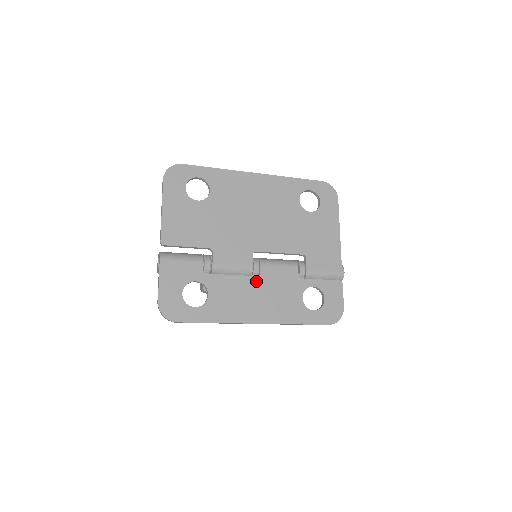
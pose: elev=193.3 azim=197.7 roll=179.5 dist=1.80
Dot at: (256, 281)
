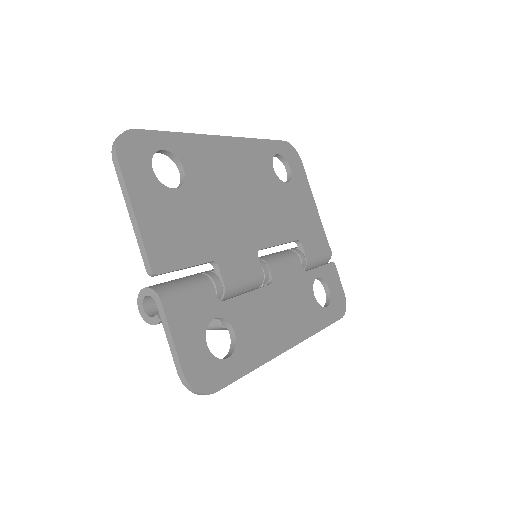
Dot at: (272, 291)
